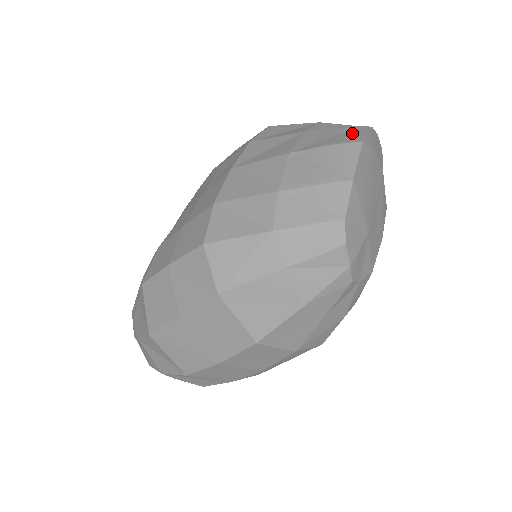
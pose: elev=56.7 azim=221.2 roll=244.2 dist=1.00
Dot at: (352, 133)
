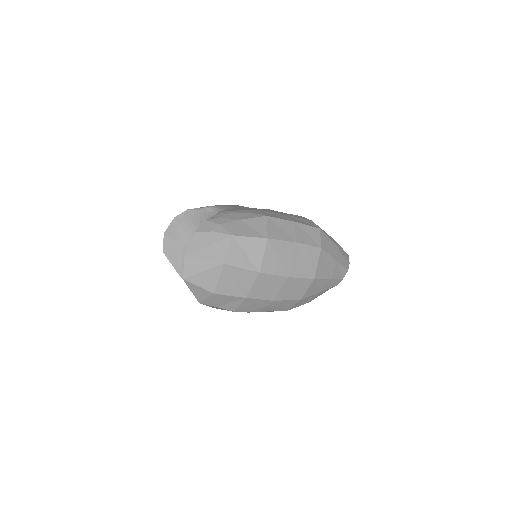
Dot at: occluded
